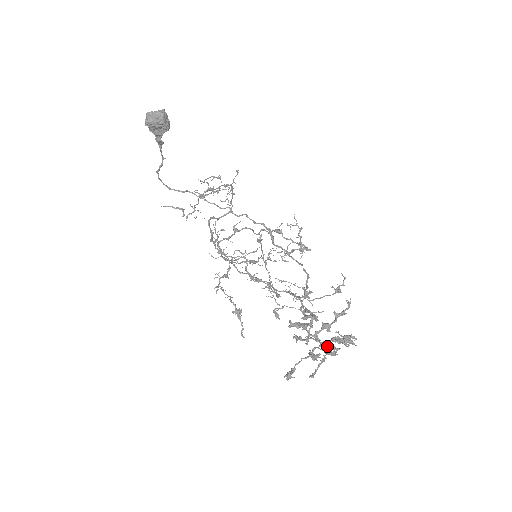
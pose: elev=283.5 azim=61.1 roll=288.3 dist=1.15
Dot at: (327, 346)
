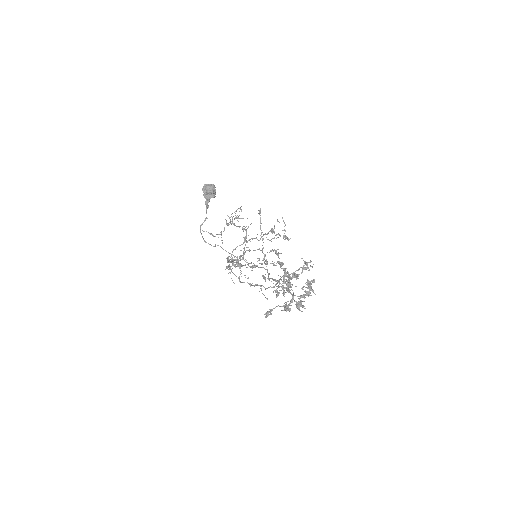
Dot at: occluded
